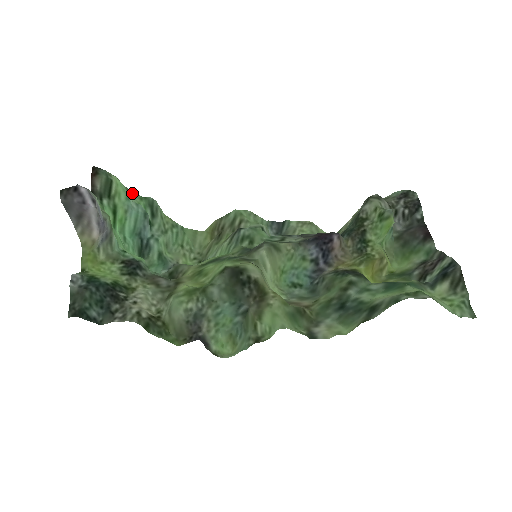
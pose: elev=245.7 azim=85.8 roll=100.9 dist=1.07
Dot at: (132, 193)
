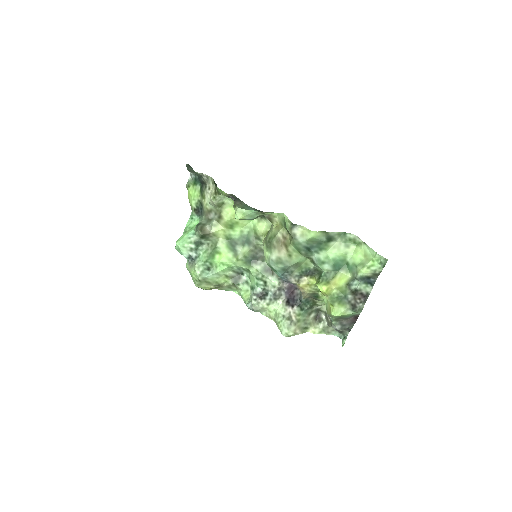
Dot at: occluded
